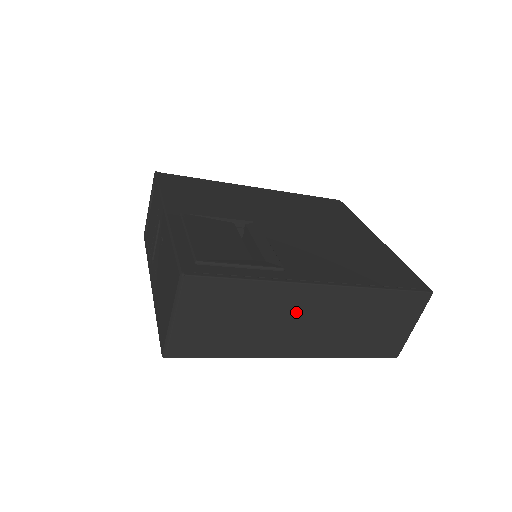
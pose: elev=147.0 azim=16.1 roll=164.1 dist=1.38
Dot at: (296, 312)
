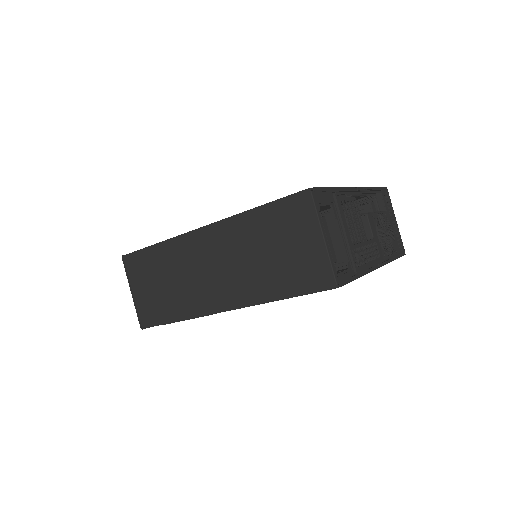
Dot at: (198, 261)
